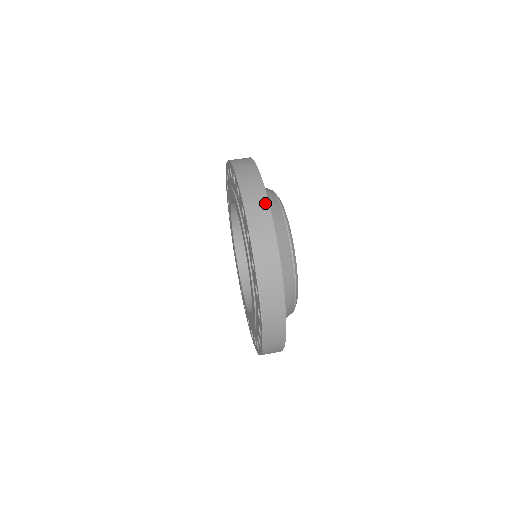
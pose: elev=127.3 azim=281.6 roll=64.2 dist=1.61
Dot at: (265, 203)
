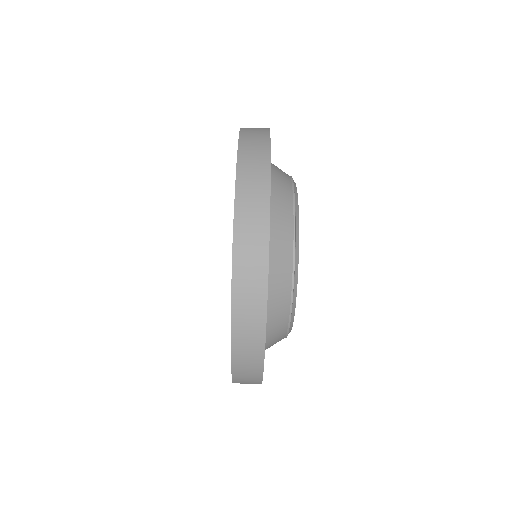
Dot at: (263, 261)
